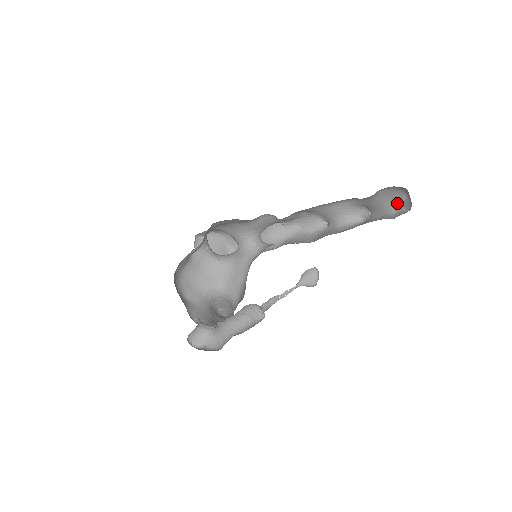
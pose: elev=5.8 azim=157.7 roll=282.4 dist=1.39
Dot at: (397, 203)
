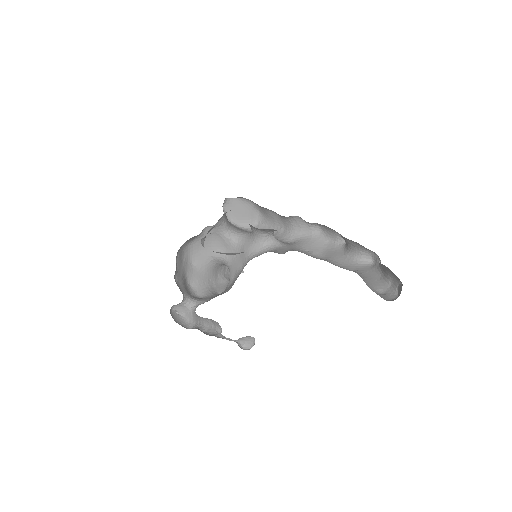
Dot at: (395, 279)
